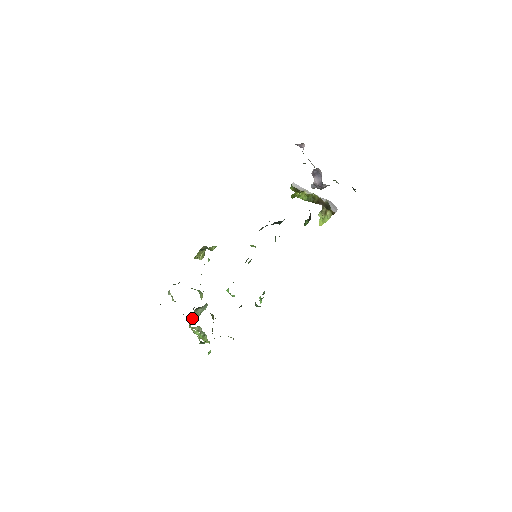
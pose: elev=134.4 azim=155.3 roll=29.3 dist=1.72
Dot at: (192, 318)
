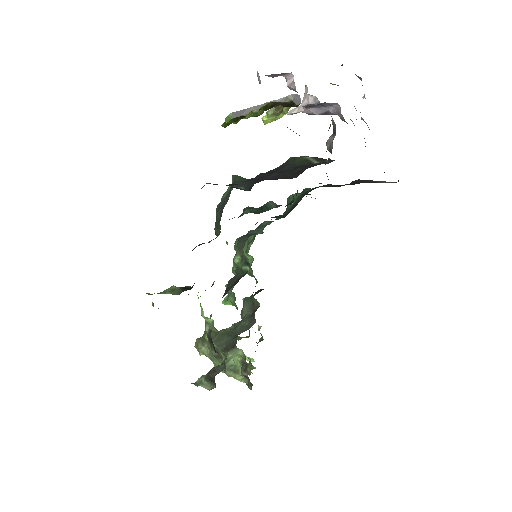
Dot at: (228, 371)
